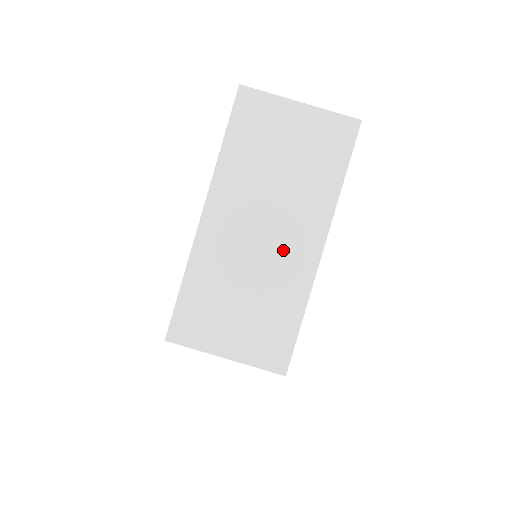
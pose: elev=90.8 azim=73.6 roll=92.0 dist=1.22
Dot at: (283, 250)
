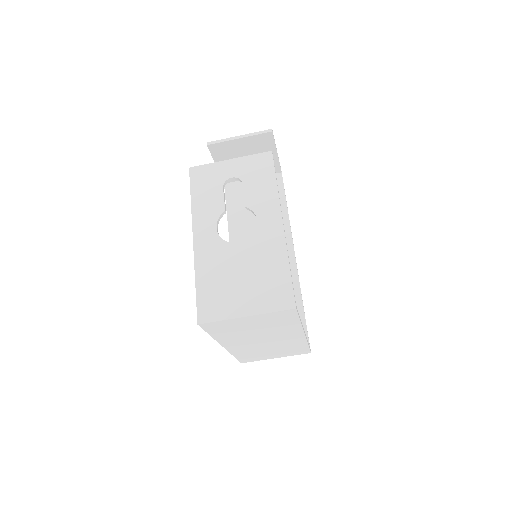
Dot at: (281, 341)
